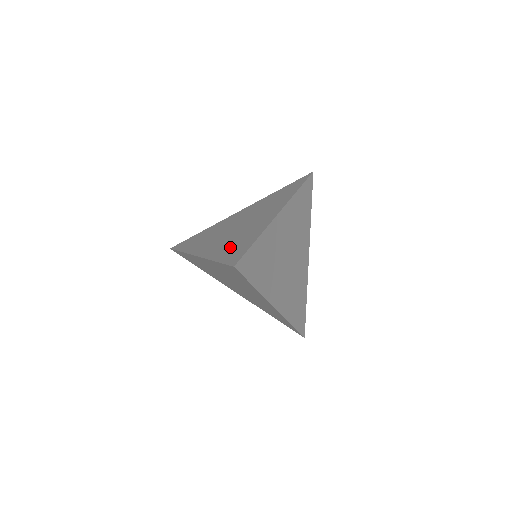
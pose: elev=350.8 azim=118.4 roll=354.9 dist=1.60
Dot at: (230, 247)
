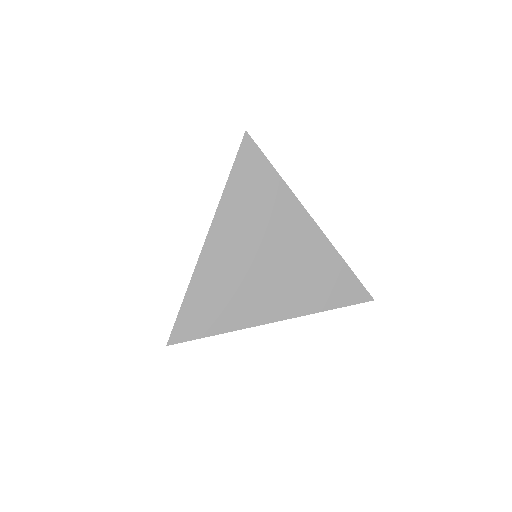
Dot at: occluded
